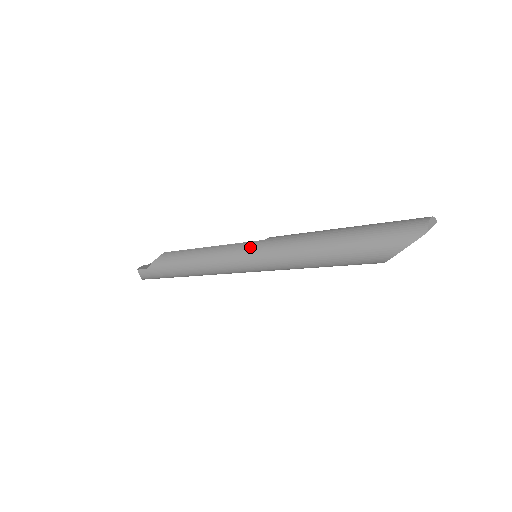
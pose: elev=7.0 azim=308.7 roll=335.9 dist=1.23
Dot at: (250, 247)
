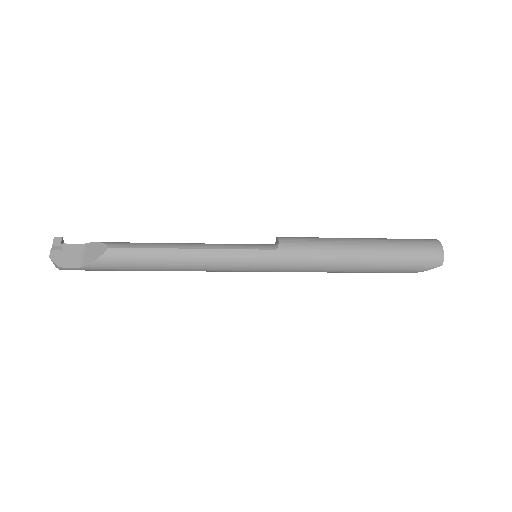
Dot at: (262, 259)
